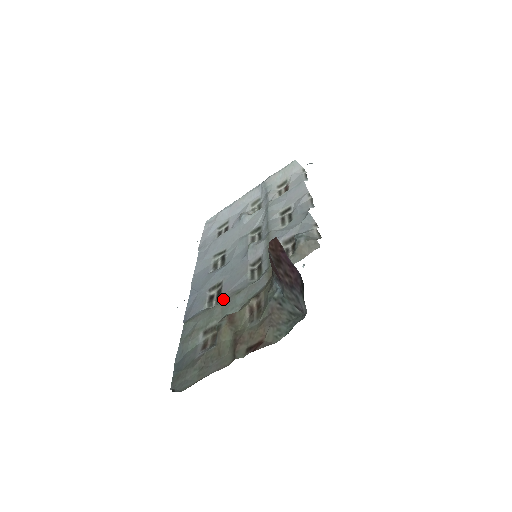
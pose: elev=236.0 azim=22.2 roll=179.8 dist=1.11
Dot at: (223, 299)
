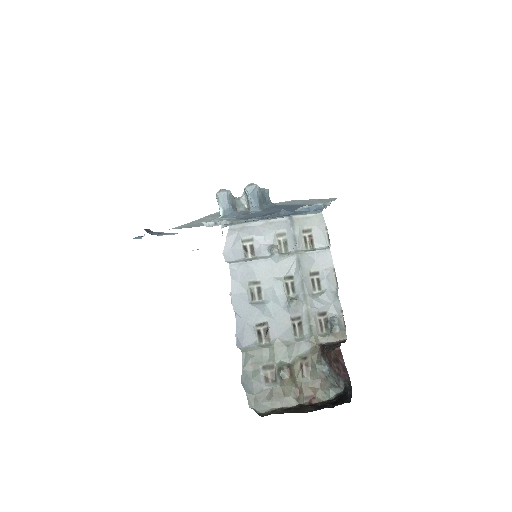
Dot at: (274, 344)
